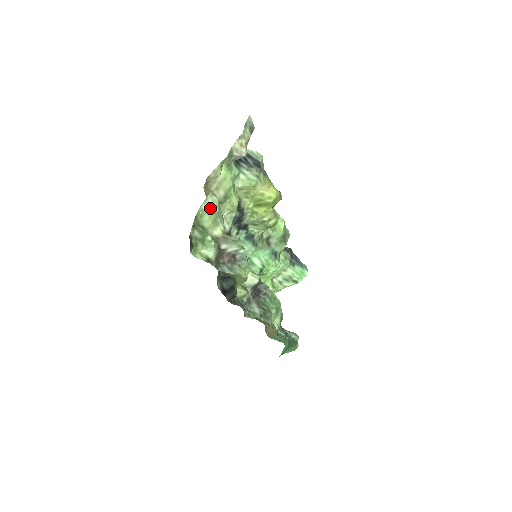
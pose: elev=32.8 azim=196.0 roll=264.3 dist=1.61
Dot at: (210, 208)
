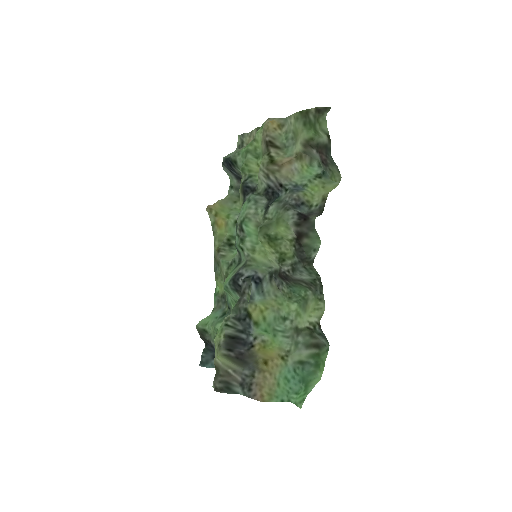
Dot at: (292, 125)
